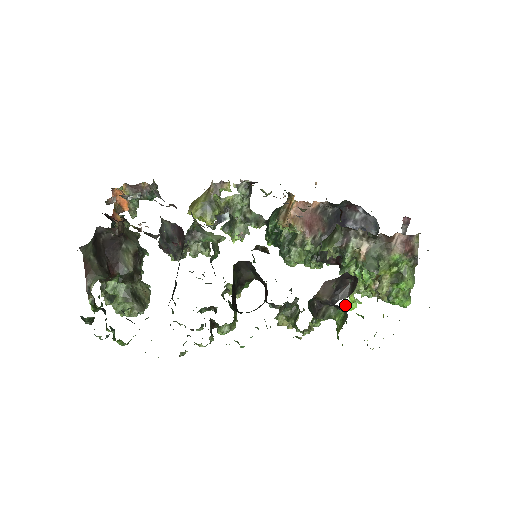
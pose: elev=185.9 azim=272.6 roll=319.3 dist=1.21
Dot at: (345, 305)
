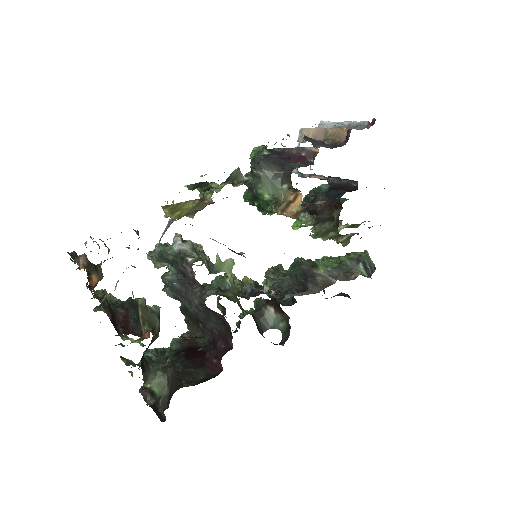
Dot at: occluded
